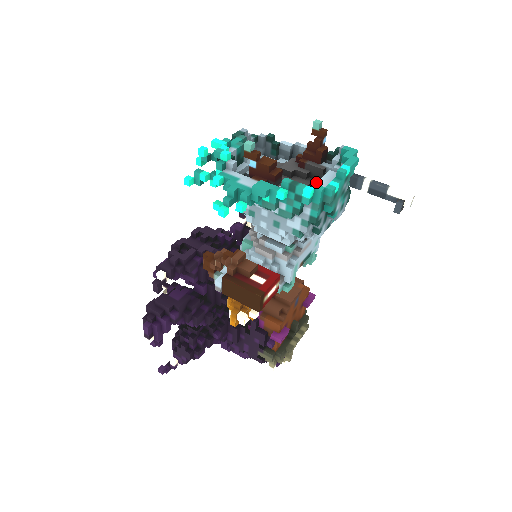
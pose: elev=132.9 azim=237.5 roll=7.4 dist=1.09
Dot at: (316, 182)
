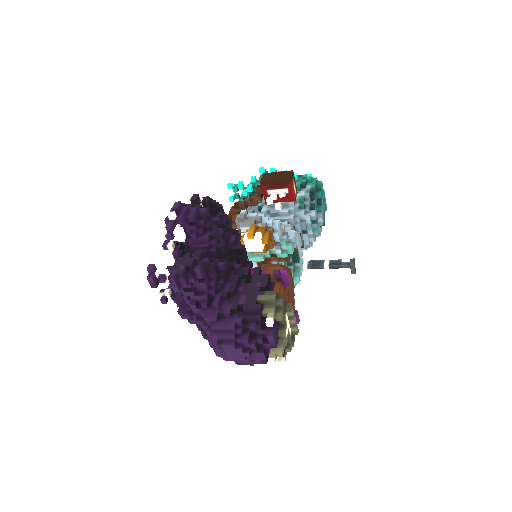
Dot at: occluded
